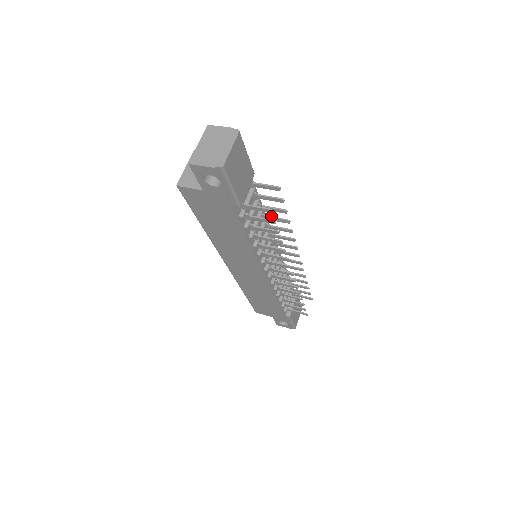
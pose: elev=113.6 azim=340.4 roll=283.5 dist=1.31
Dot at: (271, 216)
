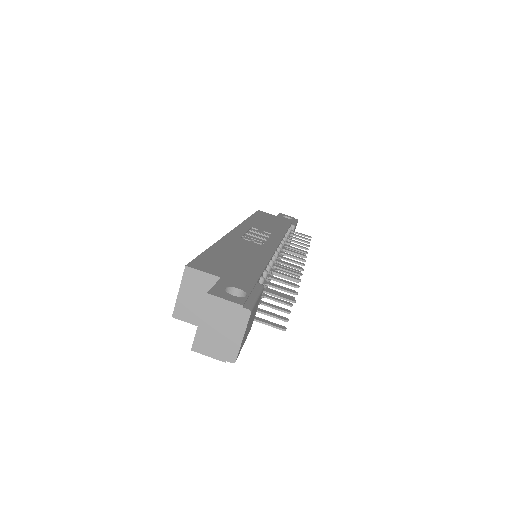
Dot at: (278, 273)
